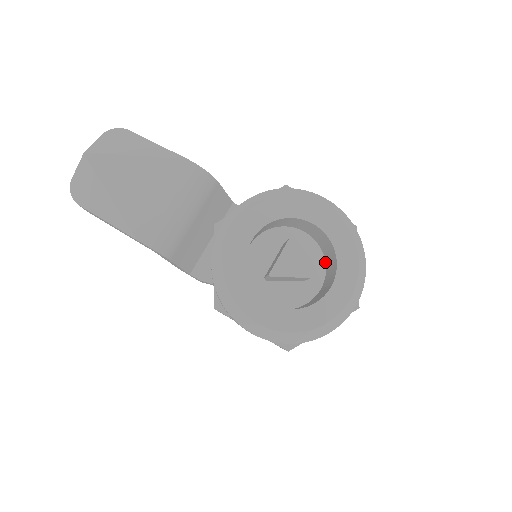
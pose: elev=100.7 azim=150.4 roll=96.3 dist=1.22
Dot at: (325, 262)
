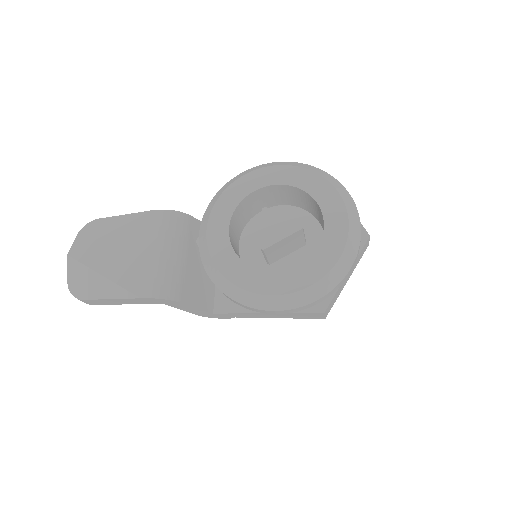
Dot at: (316, 219)
